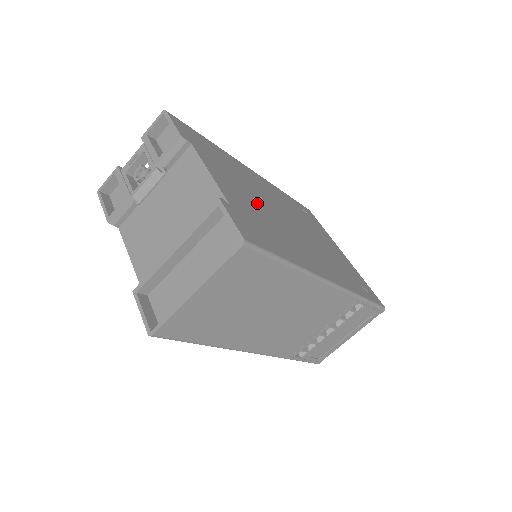
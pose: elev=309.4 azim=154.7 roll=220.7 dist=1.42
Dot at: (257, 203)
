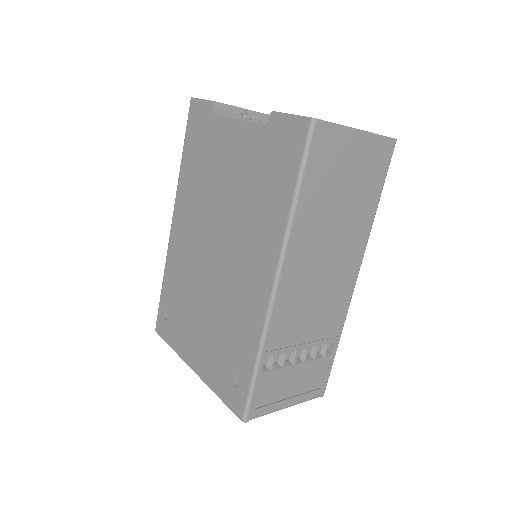
Dot at: occluded
